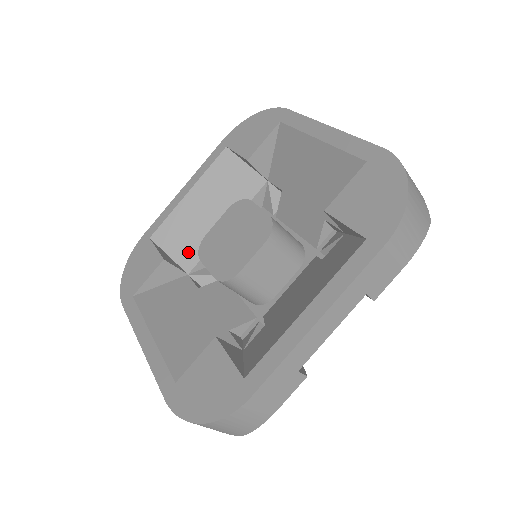
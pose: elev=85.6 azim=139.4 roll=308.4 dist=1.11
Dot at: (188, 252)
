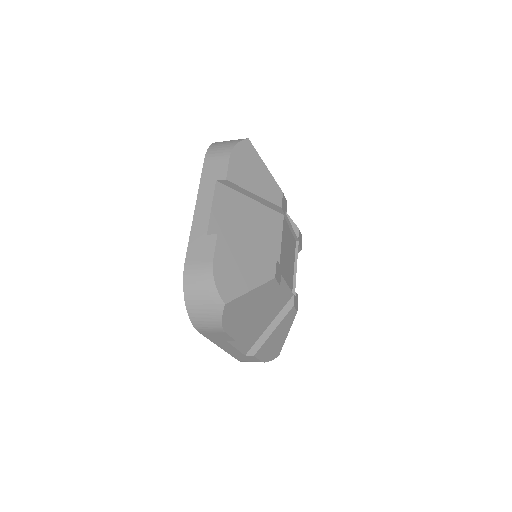
Dot at: occluded
